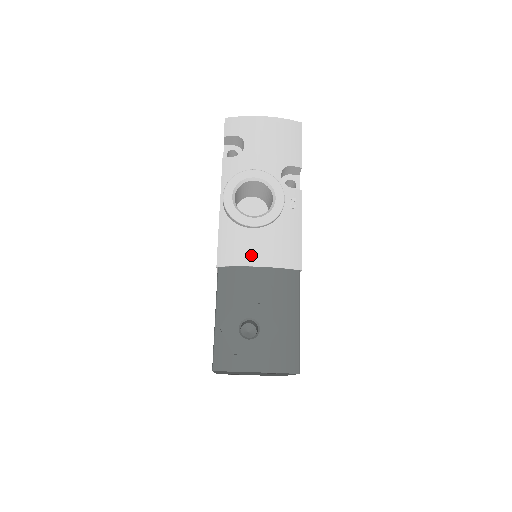
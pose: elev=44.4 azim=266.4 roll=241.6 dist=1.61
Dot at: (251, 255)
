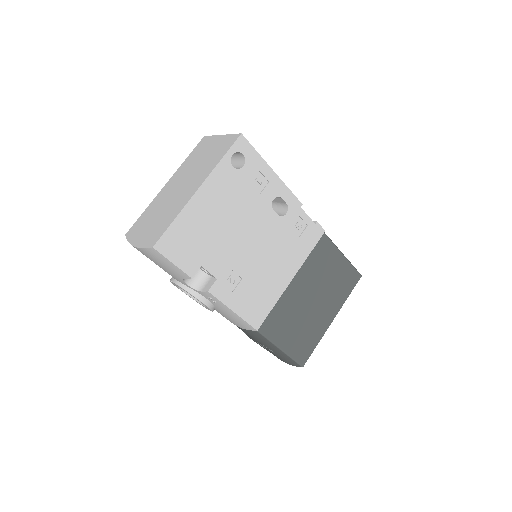
Dot at: occluded
